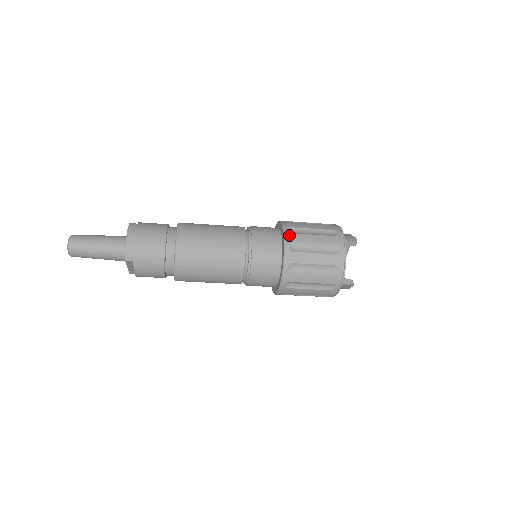
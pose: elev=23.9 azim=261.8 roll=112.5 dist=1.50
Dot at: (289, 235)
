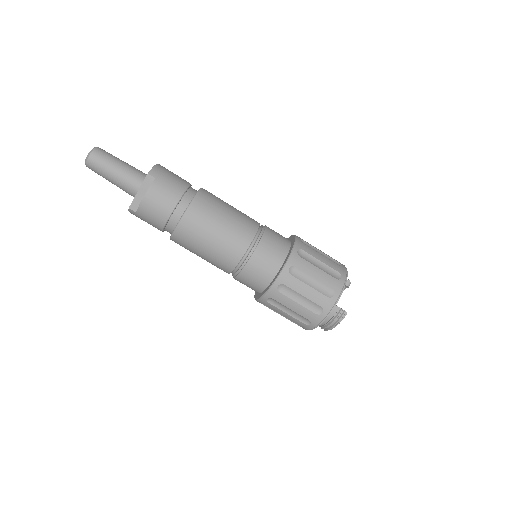
Dot at: (299, 237)
